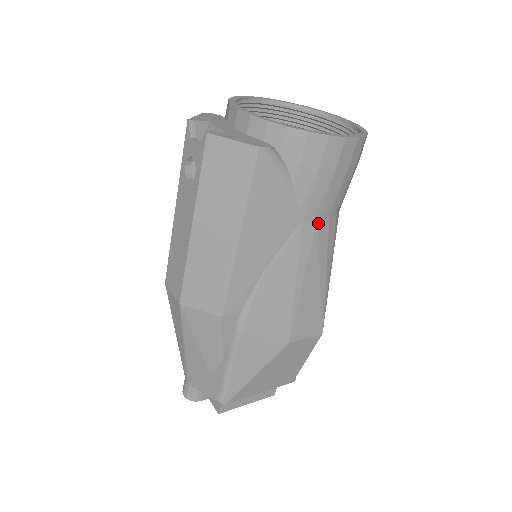
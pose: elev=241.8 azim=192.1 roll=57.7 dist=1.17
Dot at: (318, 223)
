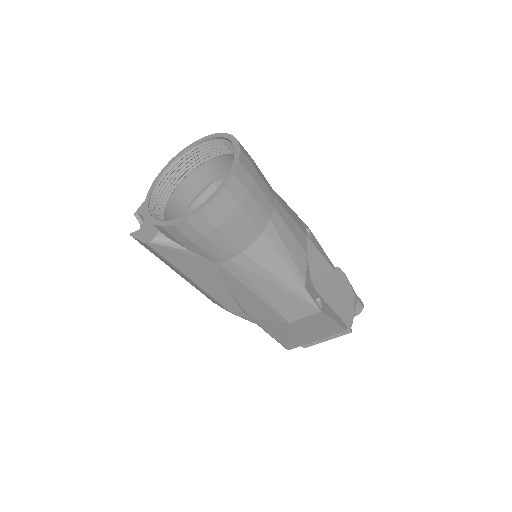
Dot at: (233, 260)
